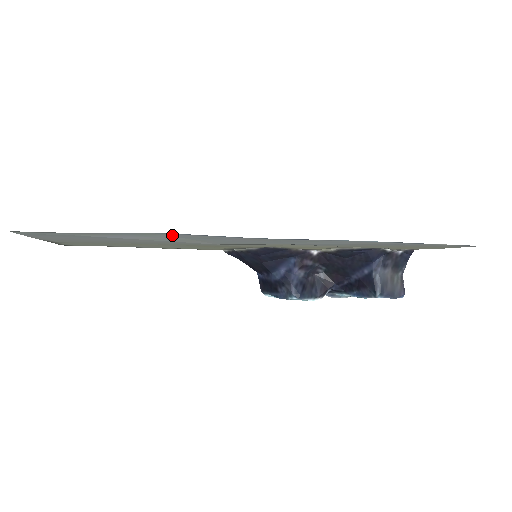
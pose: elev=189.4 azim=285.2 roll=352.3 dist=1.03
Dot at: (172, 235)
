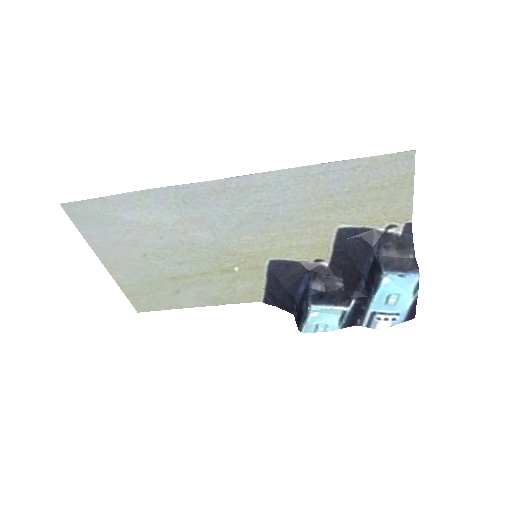
Dot at: (156, 201)
